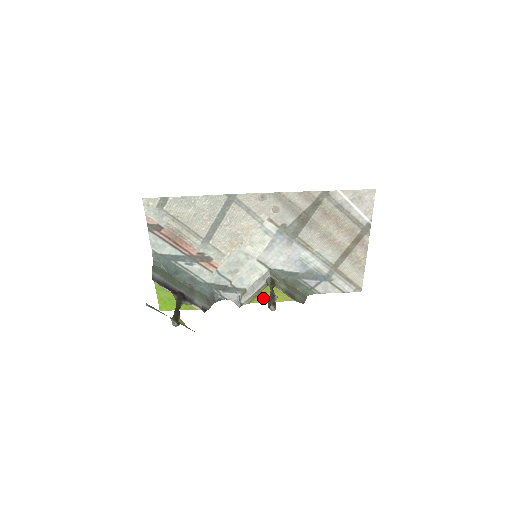
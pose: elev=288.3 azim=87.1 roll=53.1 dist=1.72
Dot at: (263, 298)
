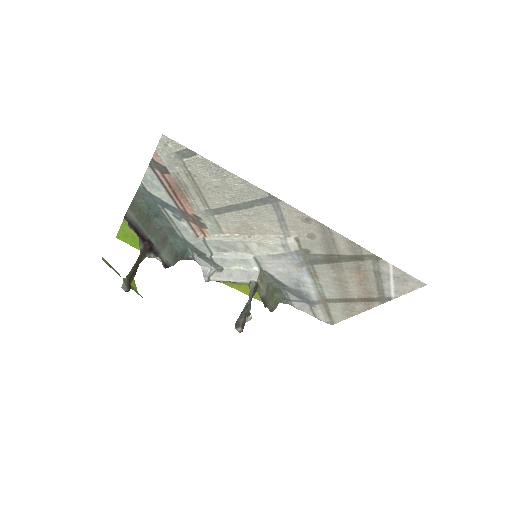
Dot at: (235, 285)
